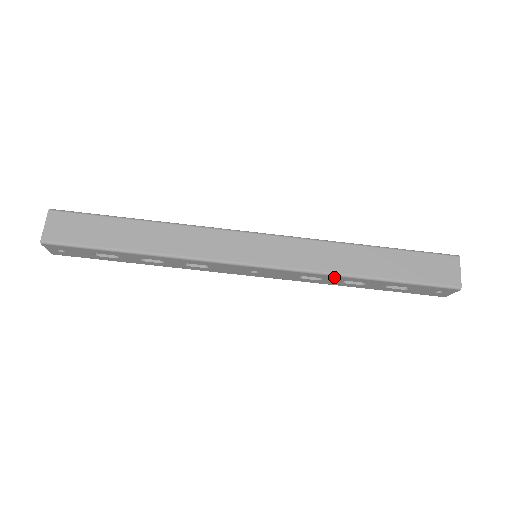
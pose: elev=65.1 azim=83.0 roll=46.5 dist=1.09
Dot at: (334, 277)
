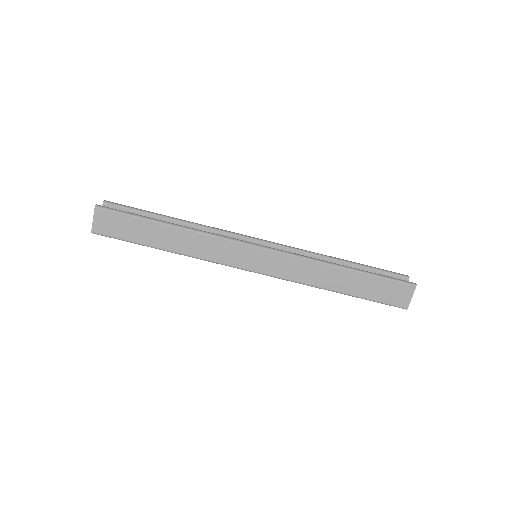
Dot at: (312, 285)
